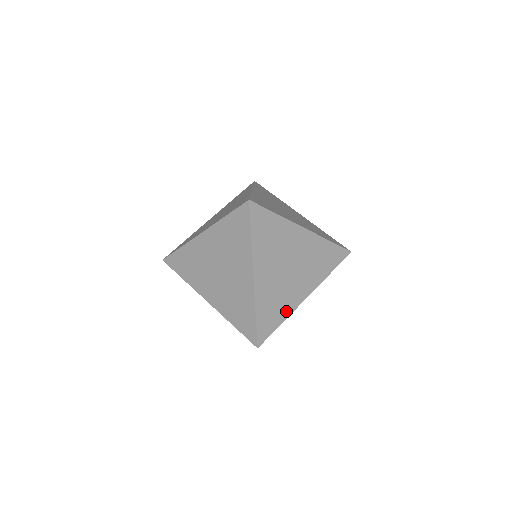
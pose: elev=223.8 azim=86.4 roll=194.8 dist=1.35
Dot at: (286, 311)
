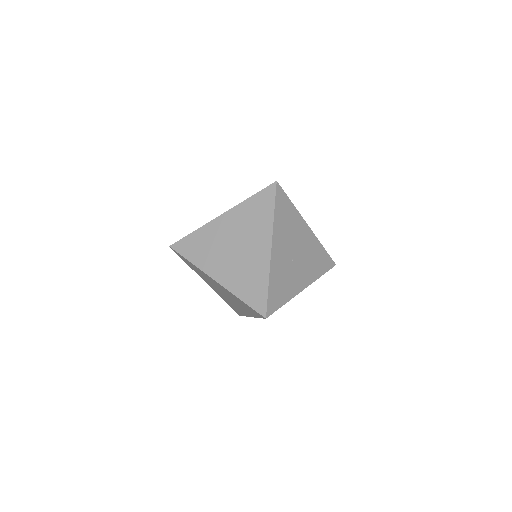
Dot at: (289, 293)
